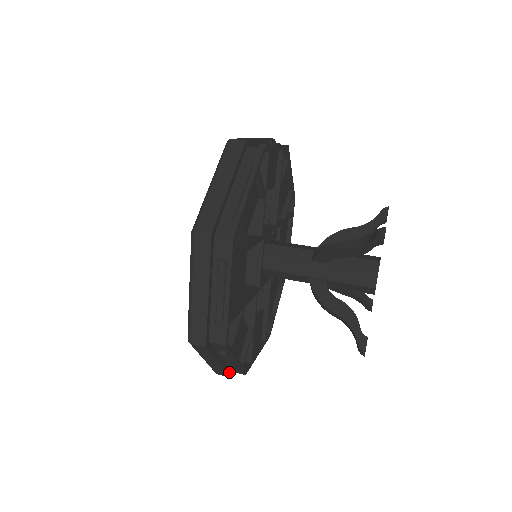
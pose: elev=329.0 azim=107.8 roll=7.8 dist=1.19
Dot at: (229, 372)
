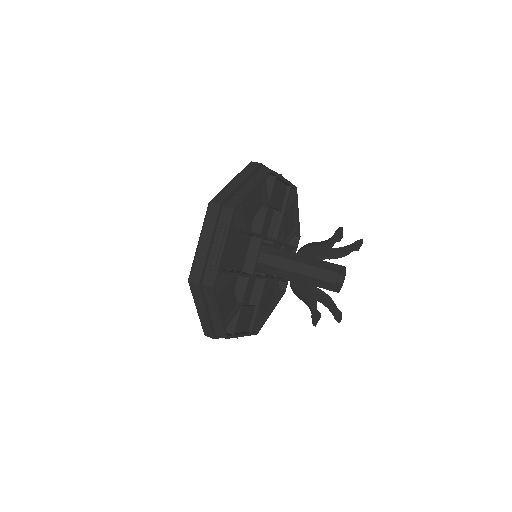
Dot at: (214, 334)
